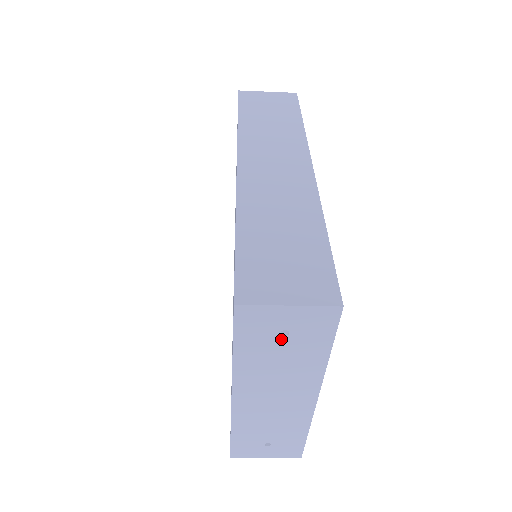
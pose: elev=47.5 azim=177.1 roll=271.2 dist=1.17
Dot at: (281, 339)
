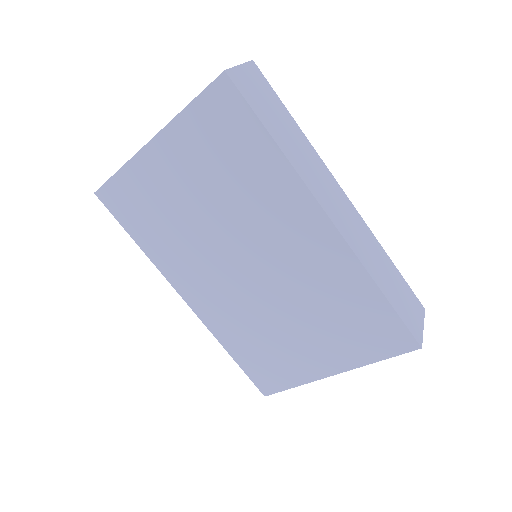
Dot at: occluded
